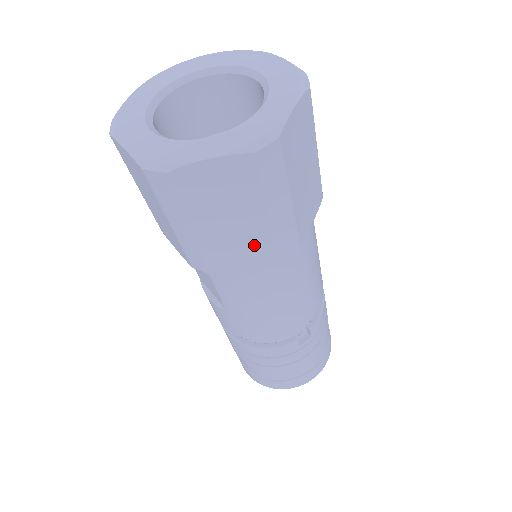
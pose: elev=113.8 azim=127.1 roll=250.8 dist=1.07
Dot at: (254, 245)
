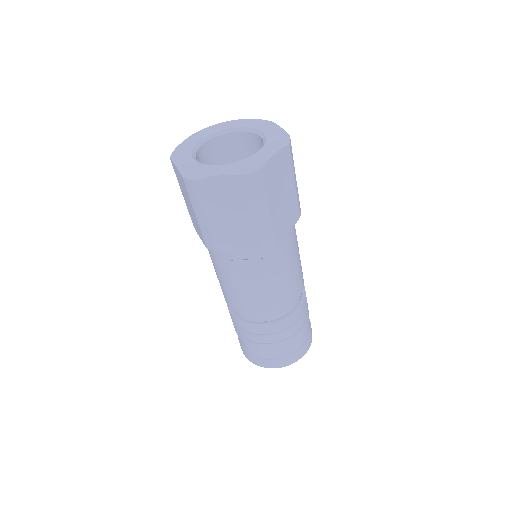
Dot at: (291, 211)
